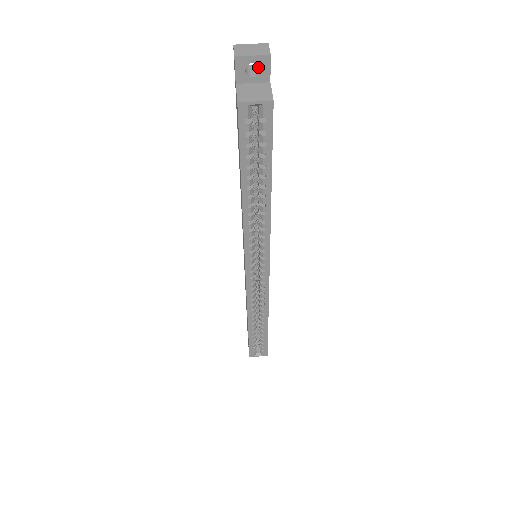
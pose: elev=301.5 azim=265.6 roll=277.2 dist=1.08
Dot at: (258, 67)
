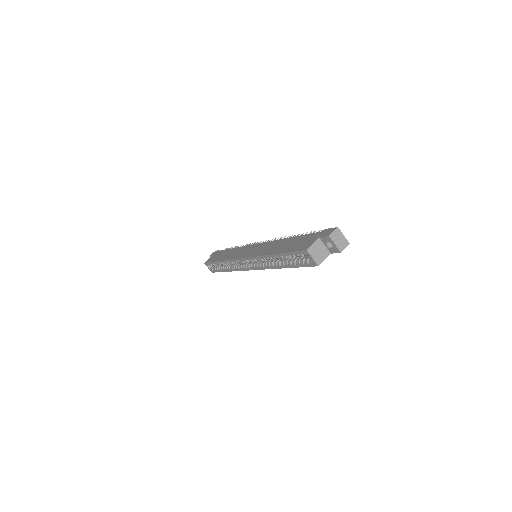
Dot at: occluded
